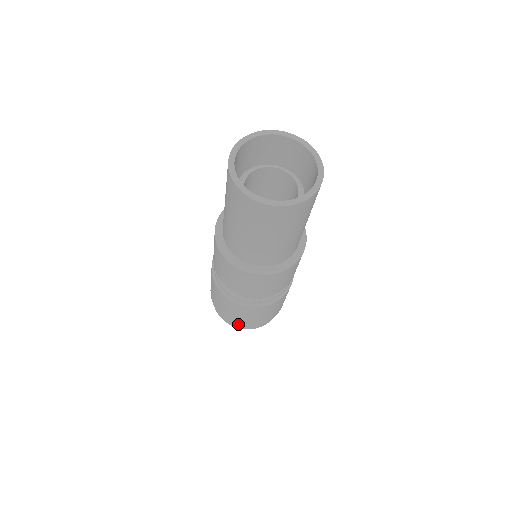
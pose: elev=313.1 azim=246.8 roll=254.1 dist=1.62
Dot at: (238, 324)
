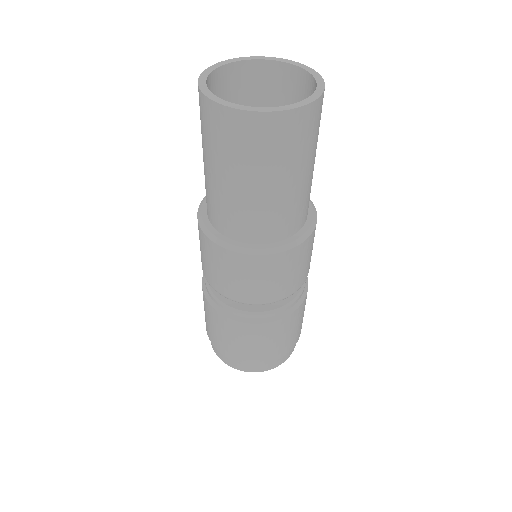
Dot at: (235, 359)
